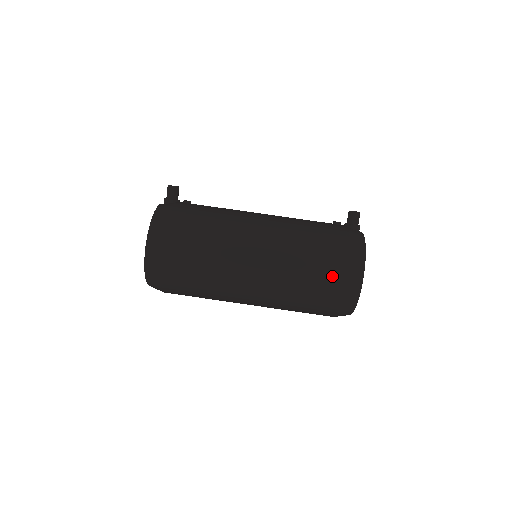
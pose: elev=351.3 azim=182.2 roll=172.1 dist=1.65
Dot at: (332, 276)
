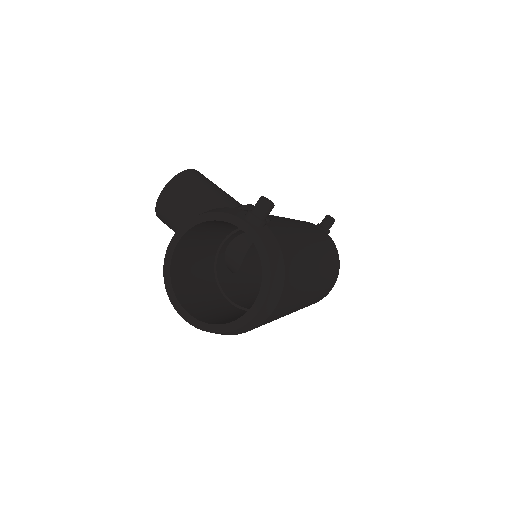
Dot at: (329, 290)
